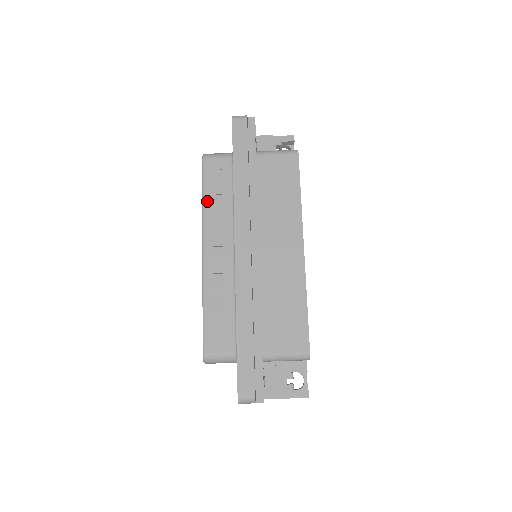
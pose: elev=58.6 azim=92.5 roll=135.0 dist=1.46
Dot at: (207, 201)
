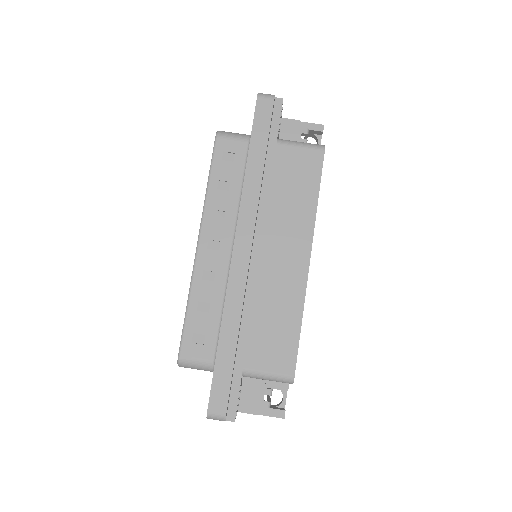
Dot at: (212, 187)
